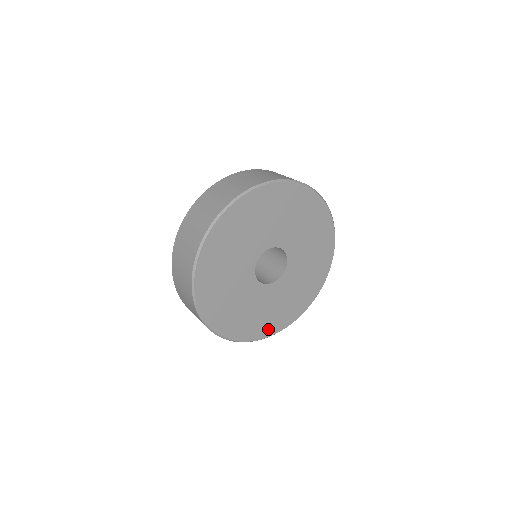
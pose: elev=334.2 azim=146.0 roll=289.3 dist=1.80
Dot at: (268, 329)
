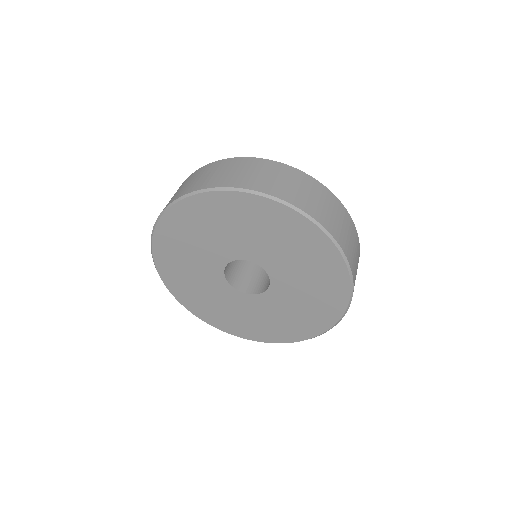
Dot at: (279, 336)
